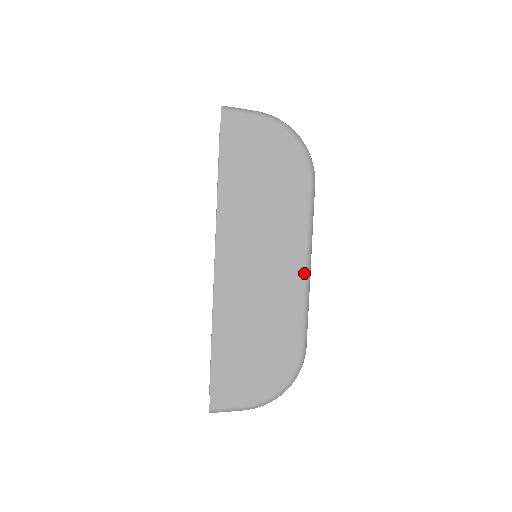
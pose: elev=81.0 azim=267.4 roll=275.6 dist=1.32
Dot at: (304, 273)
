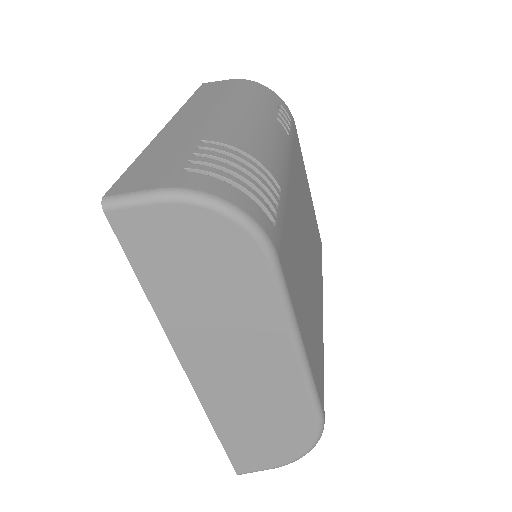
Dot at: (296, 359)
